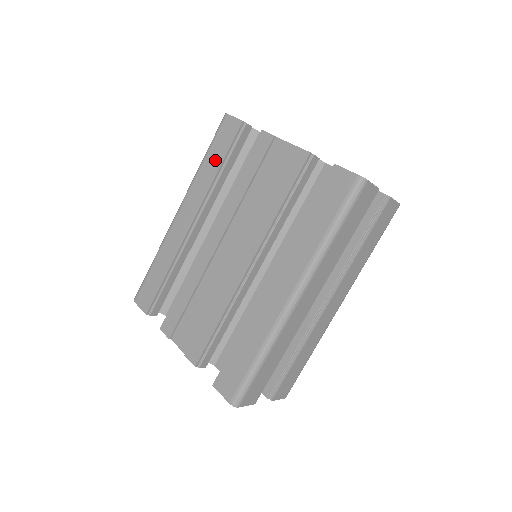
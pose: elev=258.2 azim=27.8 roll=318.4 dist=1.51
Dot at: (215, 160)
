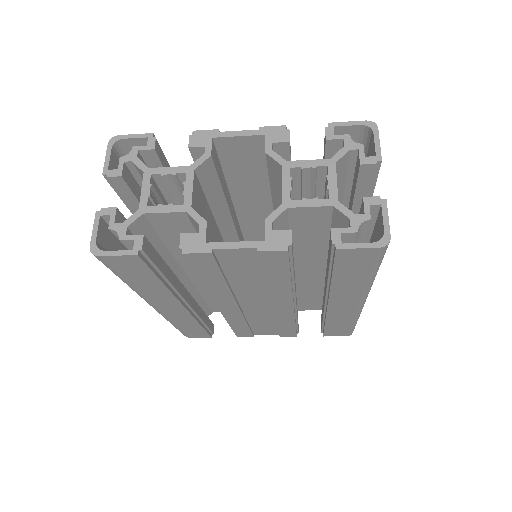
Dot at: (147, 282)
